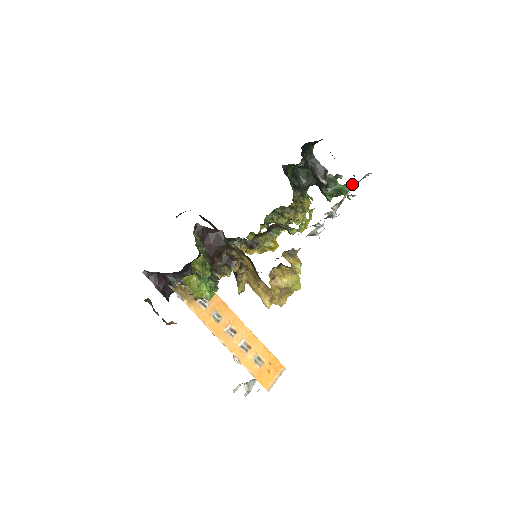
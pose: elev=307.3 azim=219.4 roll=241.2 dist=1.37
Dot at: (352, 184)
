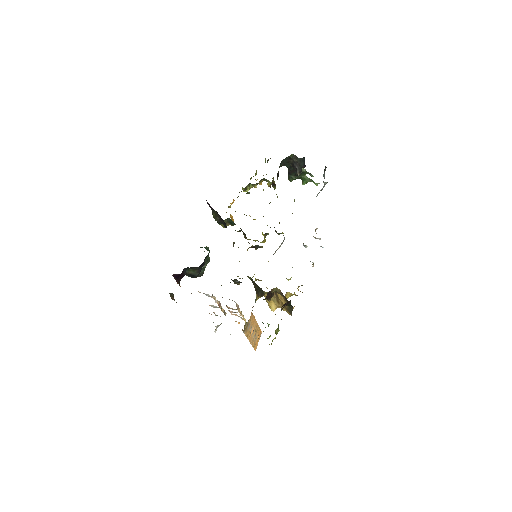
Dot at: (316, 183)
